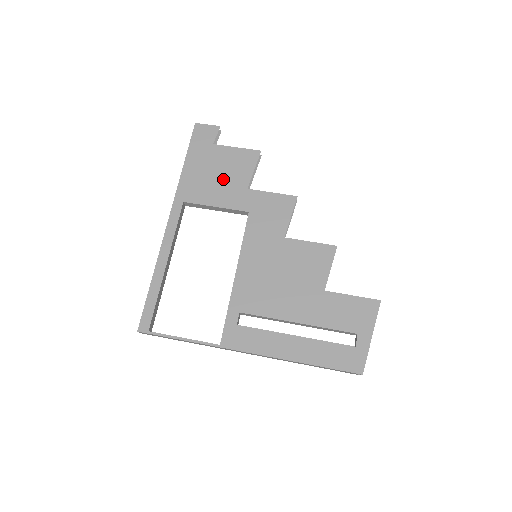
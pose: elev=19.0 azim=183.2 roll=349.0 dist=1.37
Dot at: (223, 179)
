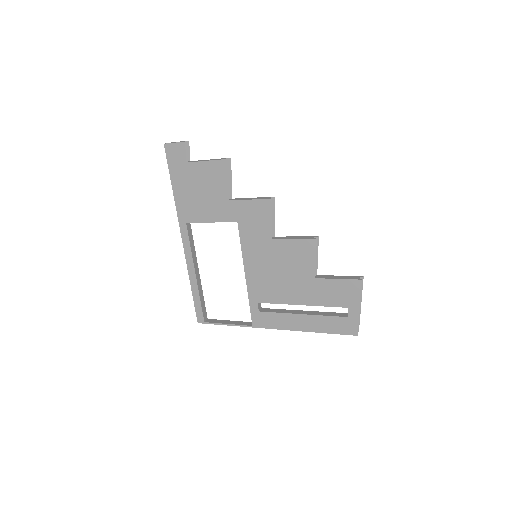
Dot at: (207, 196)
